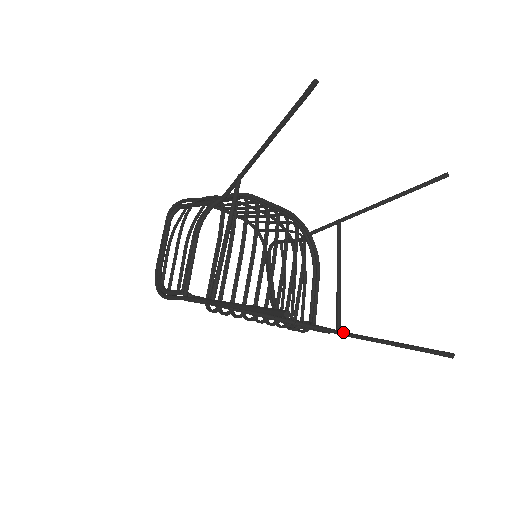
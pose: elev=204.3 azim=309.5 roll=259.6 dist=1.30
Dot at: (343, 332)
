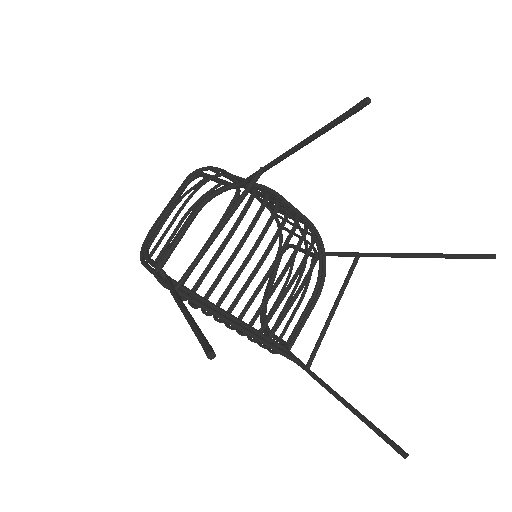
Dot at: (311, 371)
